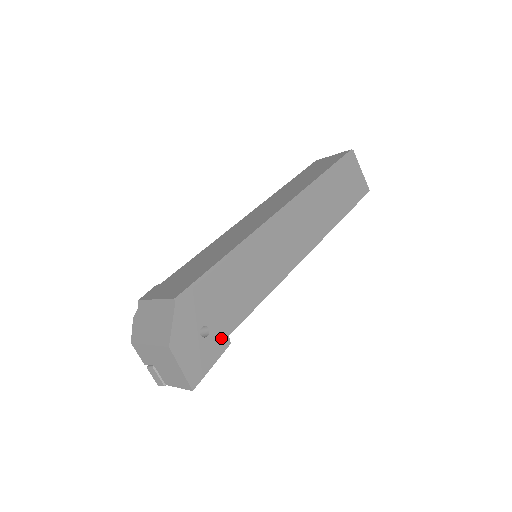
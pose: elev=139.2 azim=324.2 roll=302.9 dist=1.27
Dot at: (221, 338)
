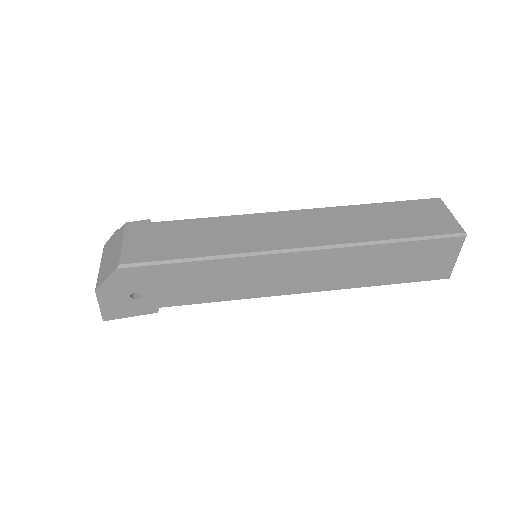
Dot at: (150, 306)
